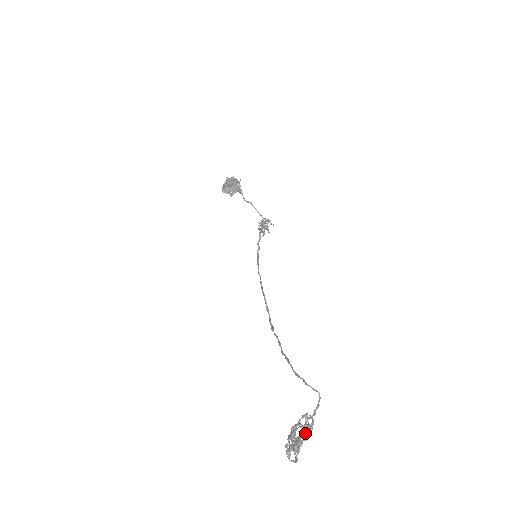
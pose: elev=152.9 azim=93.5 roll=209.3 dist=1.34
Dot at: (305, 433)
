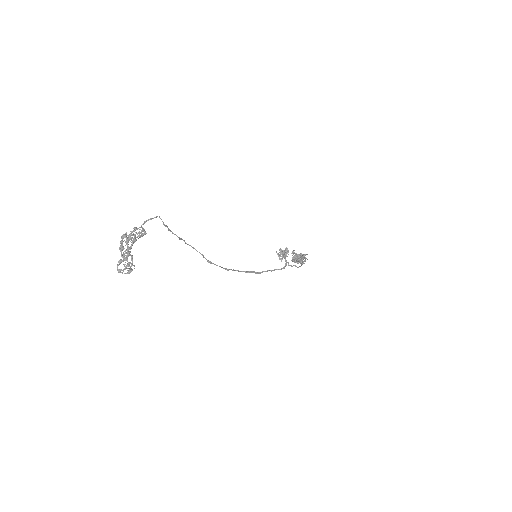
Dot at: (132, 234)
